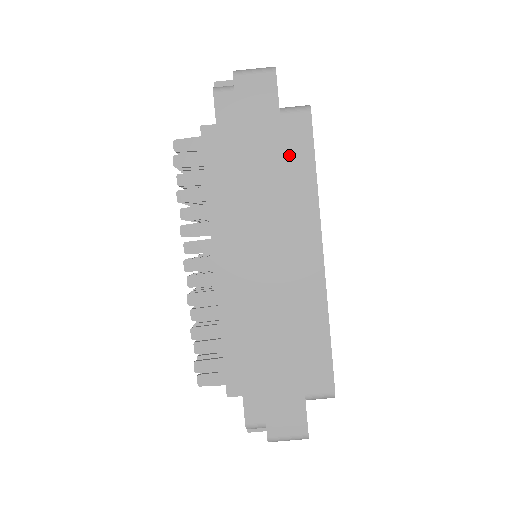
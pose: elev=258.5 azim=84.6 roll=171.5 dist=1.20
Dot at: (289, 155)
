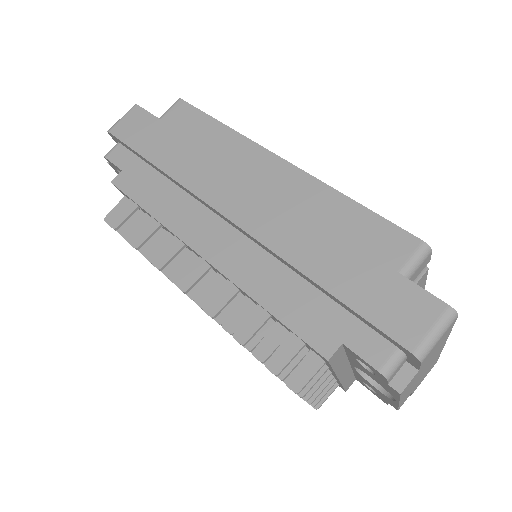
Dot at: (189, 132)
